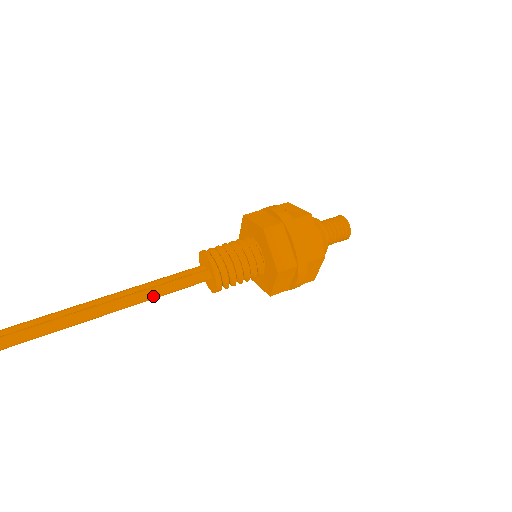
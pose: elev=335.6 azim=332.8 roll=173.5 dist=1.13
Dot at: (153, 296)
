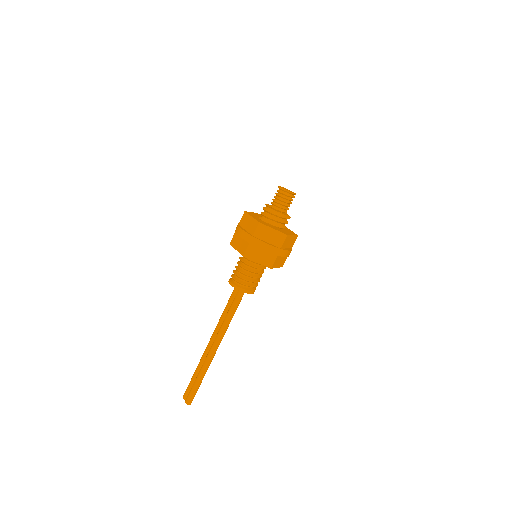
Dot at: (229, 322)
